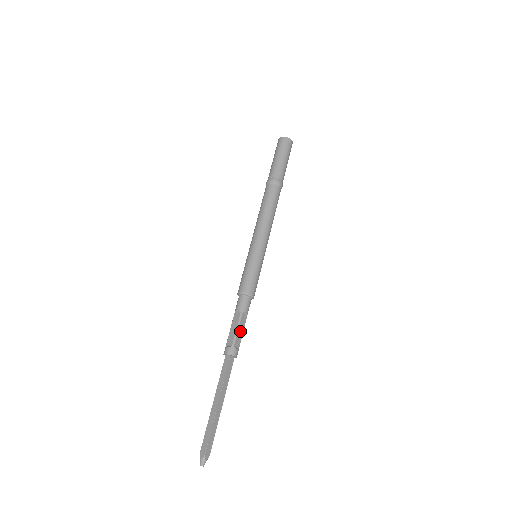
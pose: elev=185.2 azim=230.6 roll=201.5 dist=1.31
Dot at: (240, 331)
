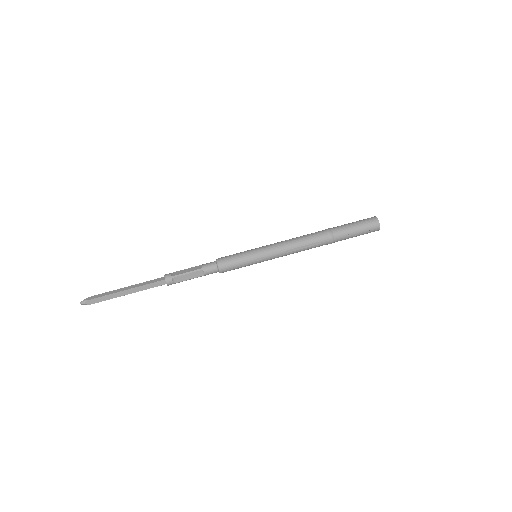
Dot at: (188, 276)
